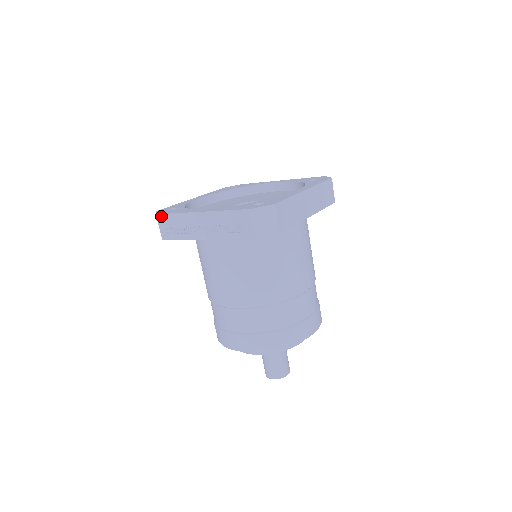
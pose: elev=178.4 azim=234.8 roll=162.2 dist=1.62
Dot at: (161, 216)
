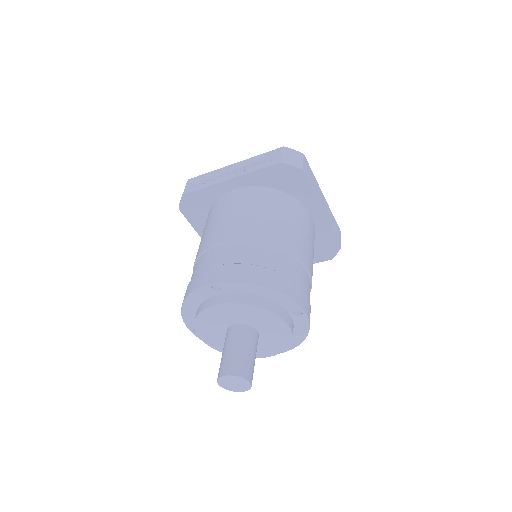
Dot at: (193, 179)
